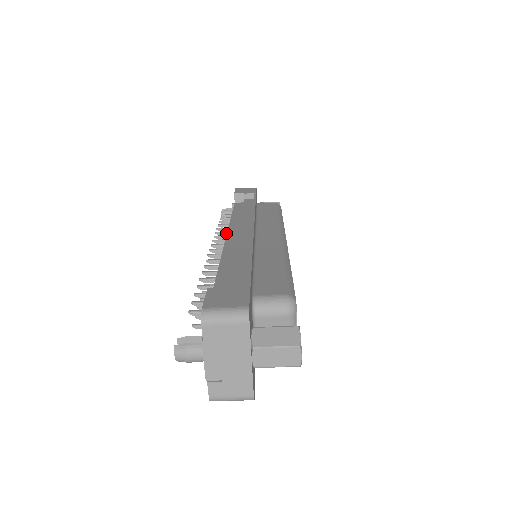
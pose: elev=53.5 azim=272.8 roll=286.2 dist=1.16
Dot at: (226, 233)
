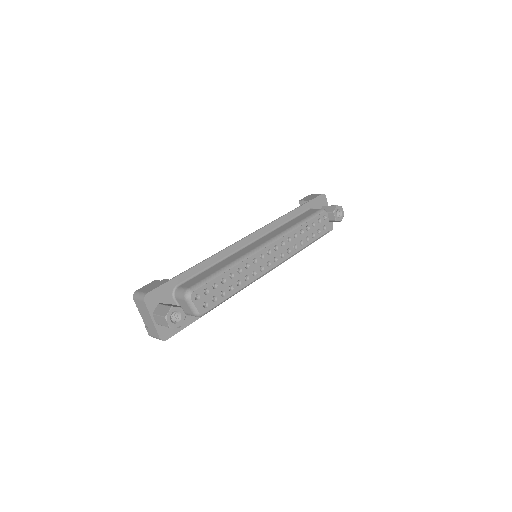
Dot at: occluded
